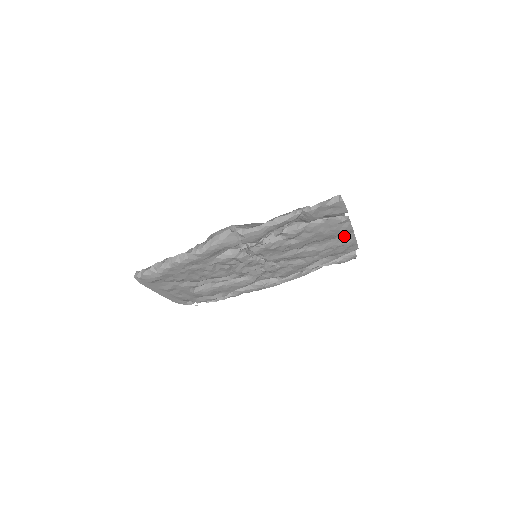
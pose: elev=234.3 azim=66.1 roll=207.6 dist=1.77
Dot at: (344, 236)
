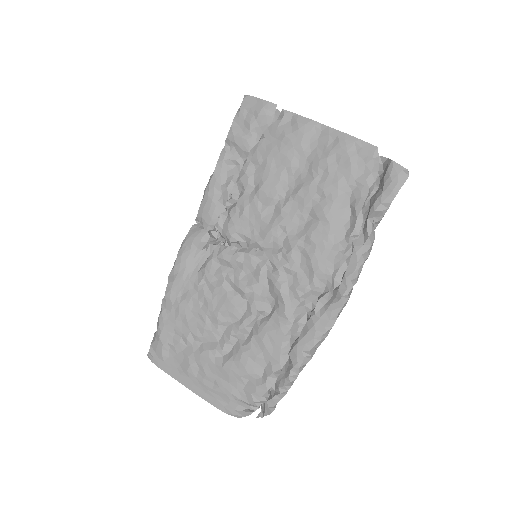
Dot at: (320, 141)
